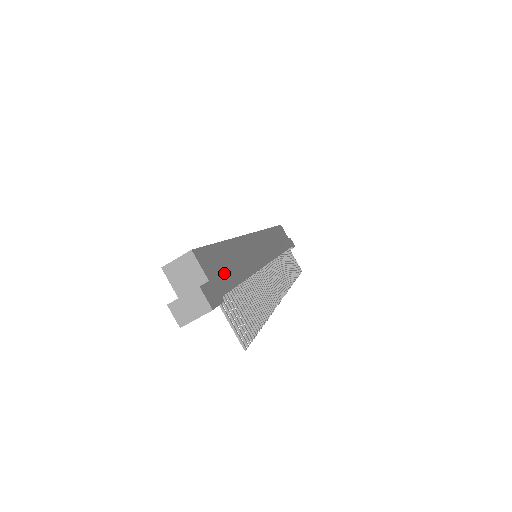
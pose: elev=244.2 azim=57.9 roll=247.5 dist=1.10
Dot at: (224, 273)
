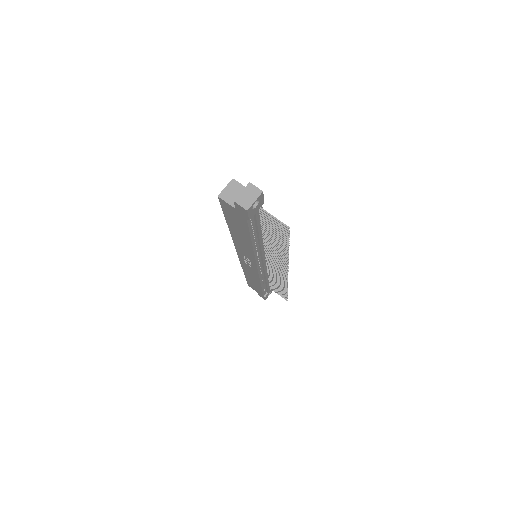
Dot at: occluded
